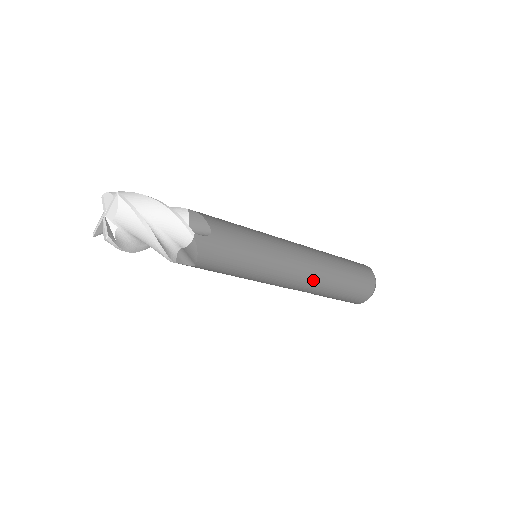
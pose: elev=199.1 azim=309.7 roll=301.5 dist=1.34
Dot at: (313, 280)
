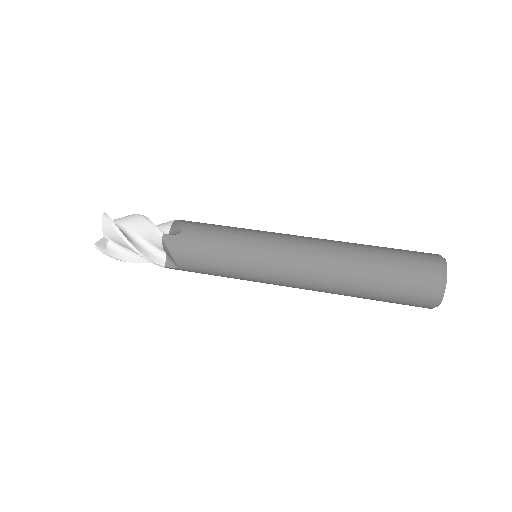
Dot at: occluded
